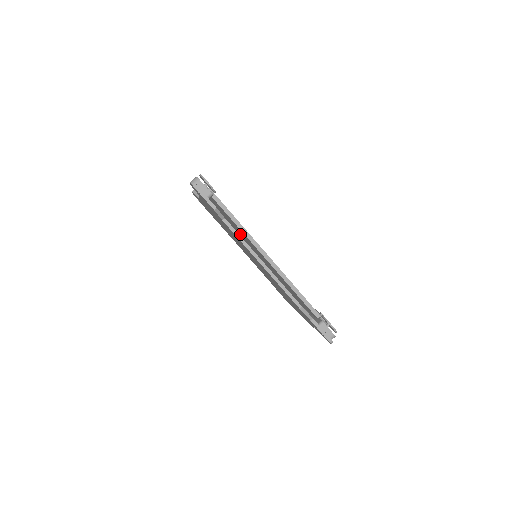
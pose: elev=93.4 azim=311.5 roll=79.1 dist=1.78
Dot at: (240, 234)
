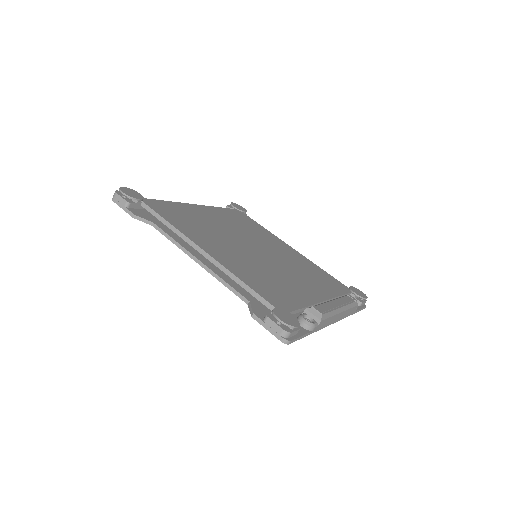
Dot at: occluded
